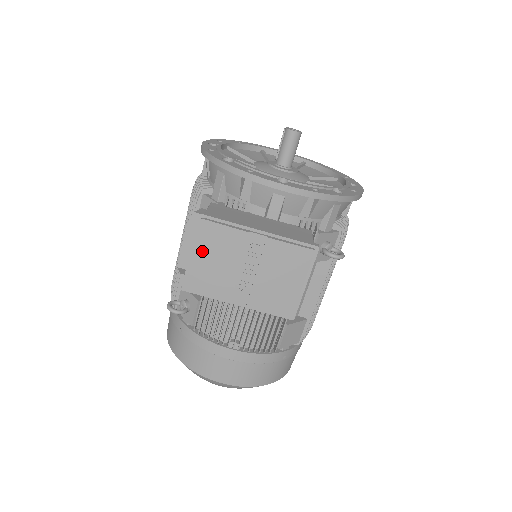
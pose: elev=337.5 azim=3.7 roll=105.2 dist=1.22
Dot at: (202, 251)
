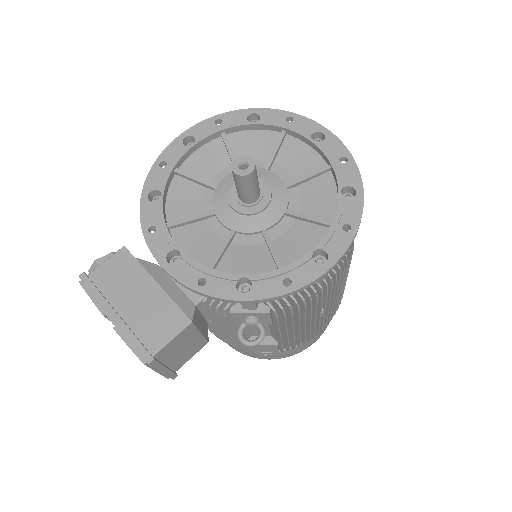
Dot at: occluded
